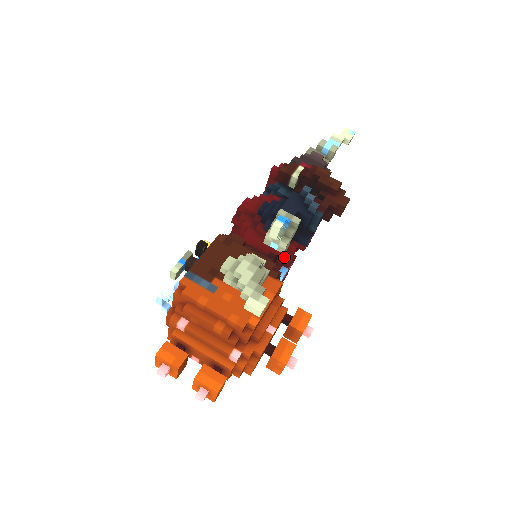
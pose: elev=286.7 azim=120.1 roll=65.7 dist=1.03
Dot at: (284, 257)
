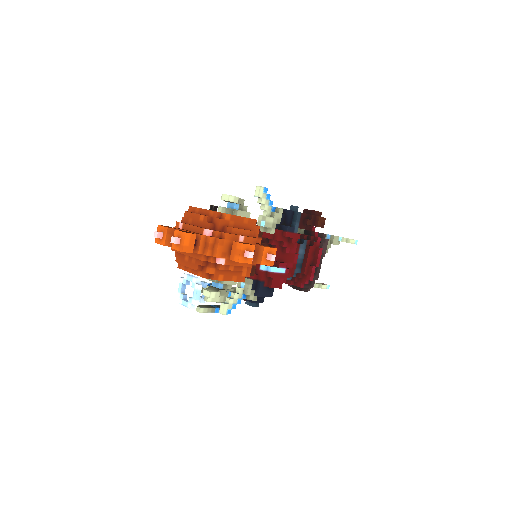
Dot at: occluded
